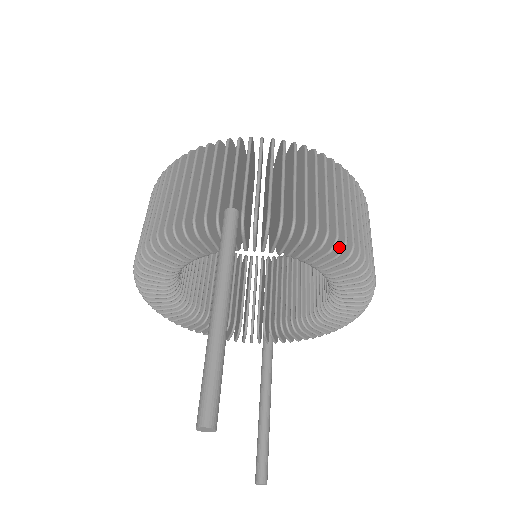
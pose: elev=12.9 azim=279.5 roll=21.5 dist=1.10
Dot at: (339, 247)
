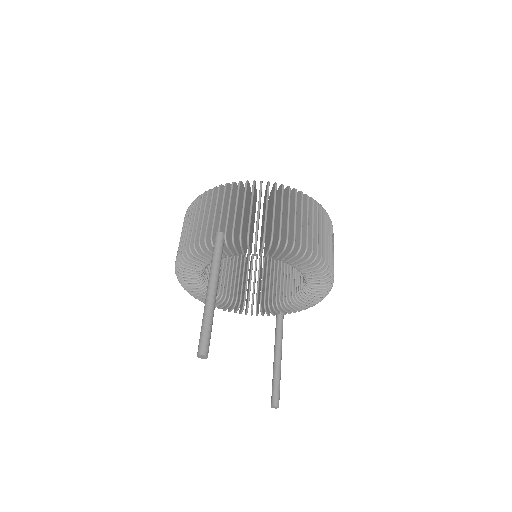
Dot at: (291, 247)
